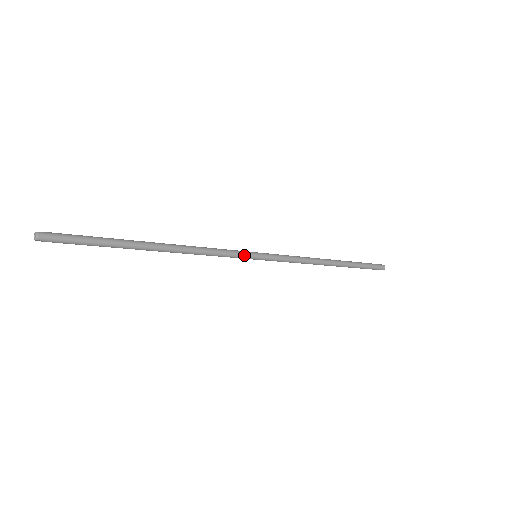
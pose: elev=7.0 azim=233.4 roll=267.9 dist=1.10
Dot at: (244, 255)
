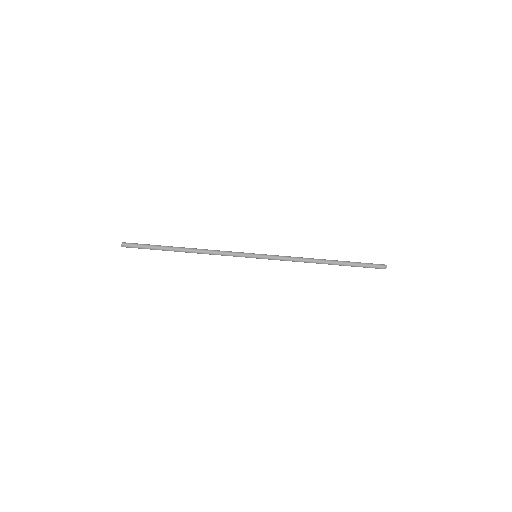
Dot at: (245, 254)
